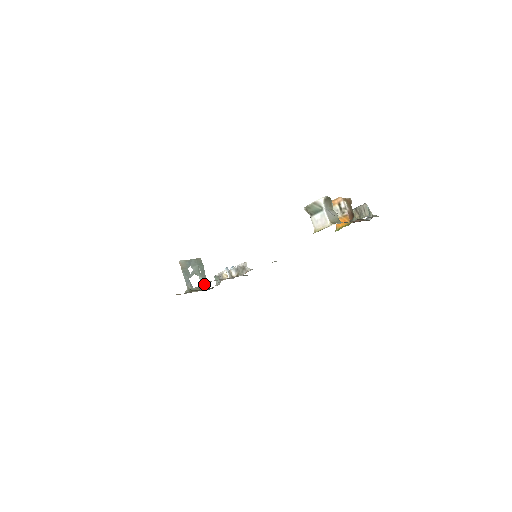
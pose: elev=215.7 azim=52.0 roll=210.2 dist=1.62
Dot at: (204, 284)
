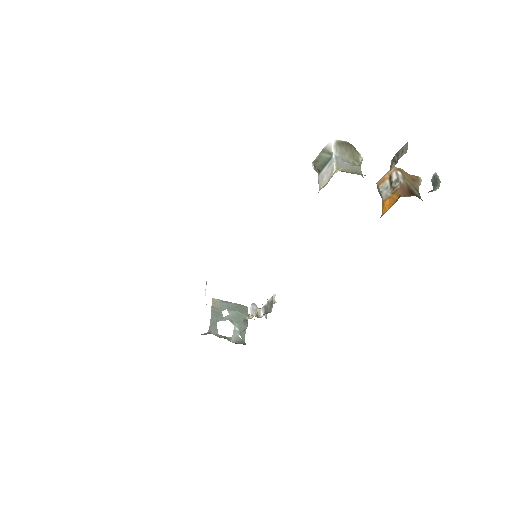
Dot at: (239, 337)
